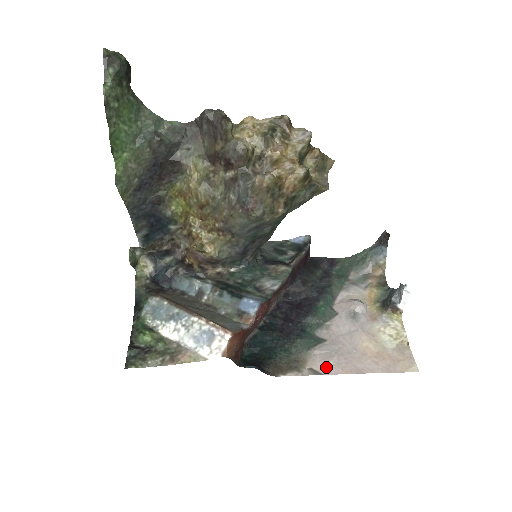
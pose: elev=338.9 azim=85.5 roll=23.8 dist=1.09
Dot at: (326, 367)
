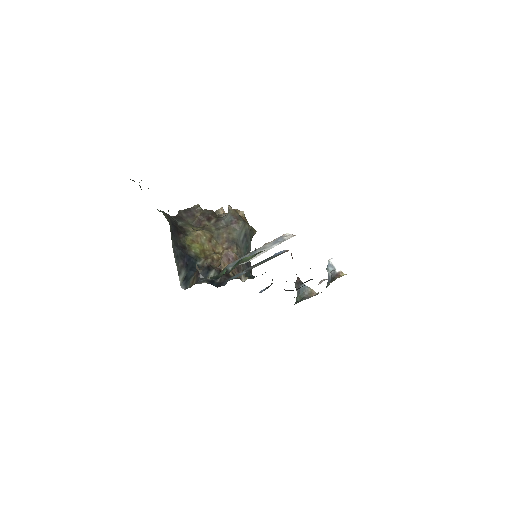
Dot at: occluded
